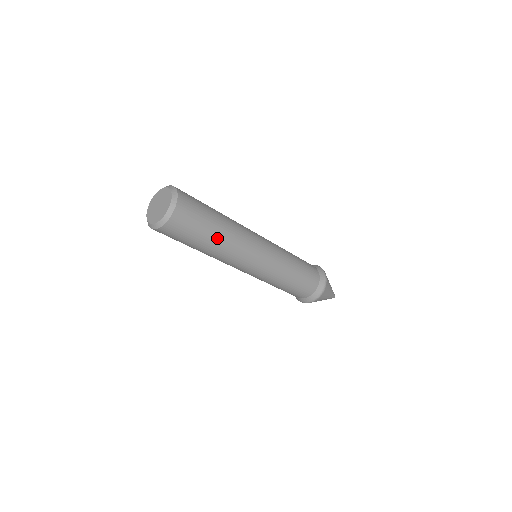
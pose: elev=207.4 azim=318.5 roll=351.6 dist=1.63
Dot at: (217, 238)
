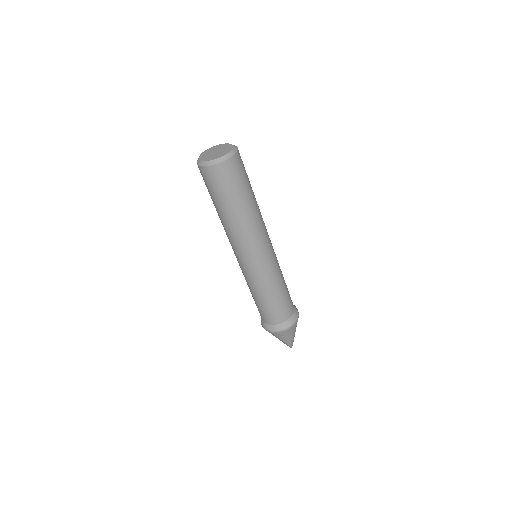
Dot at: (248, 205)
